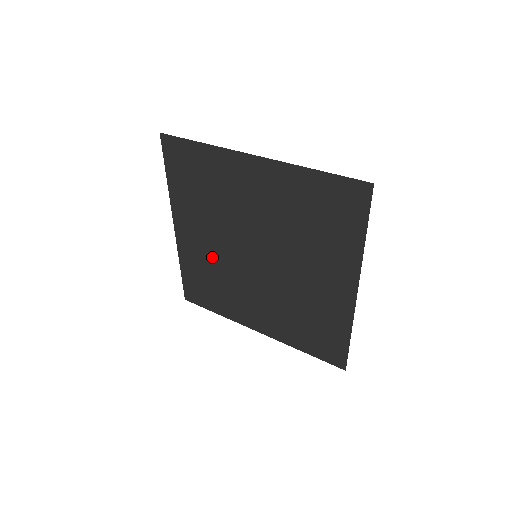
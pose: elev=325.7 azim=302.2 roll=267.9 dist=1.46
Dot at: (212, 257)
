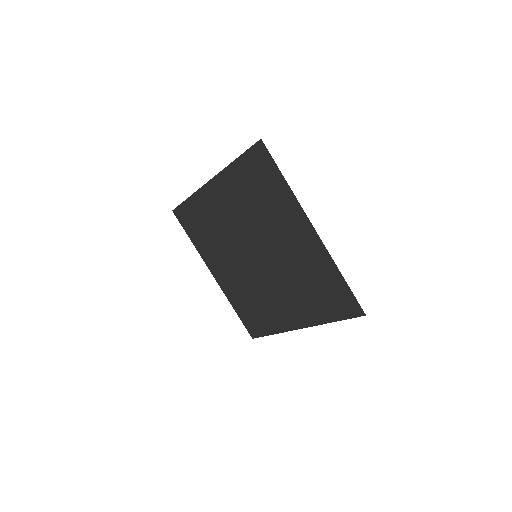
Dot at: (240, 282)
